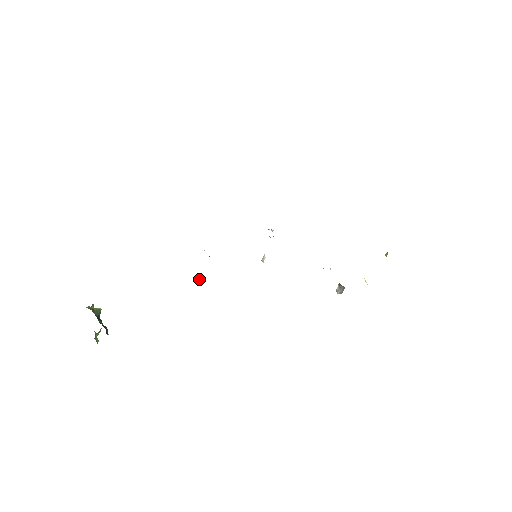
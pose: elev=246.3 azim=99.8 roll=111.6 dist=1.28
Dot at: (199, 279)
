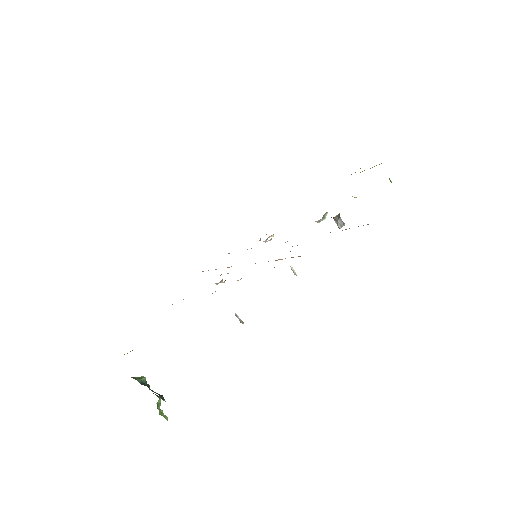
Dot at: (240, 320)
